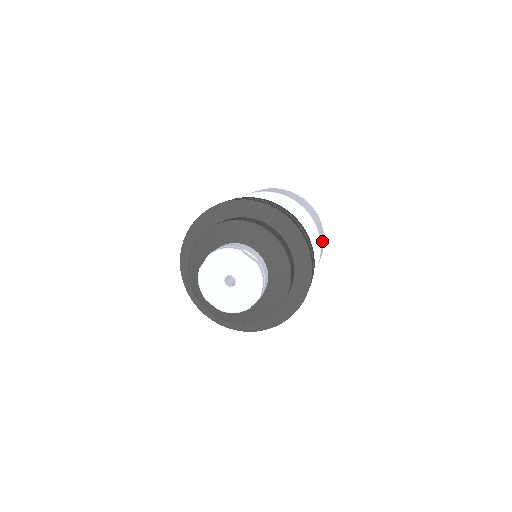
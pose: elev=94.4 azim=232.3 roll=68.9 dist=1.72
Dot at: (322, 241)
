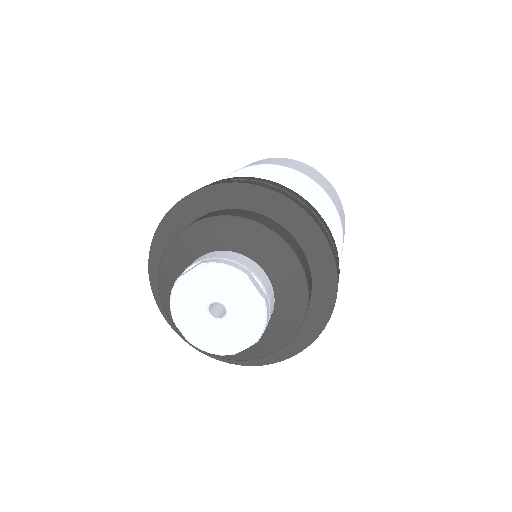
Dot at: occluded
